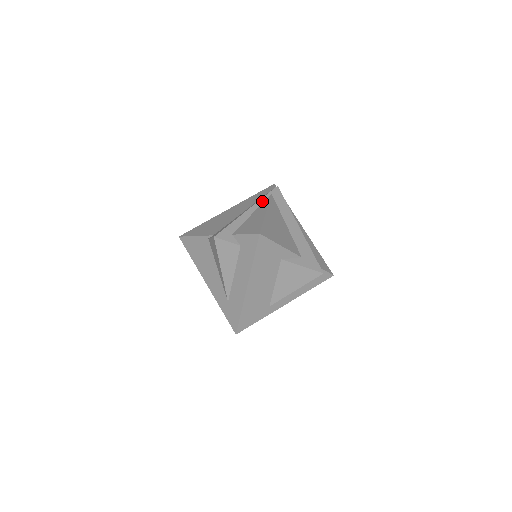
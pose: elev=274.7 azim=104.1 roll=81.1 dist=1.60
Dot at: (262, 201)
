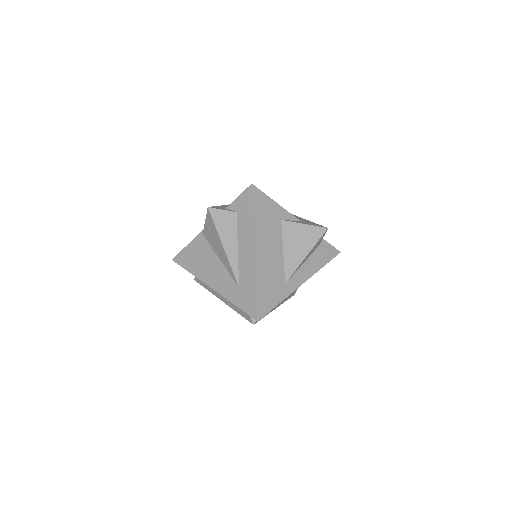
Dot at: occluded
